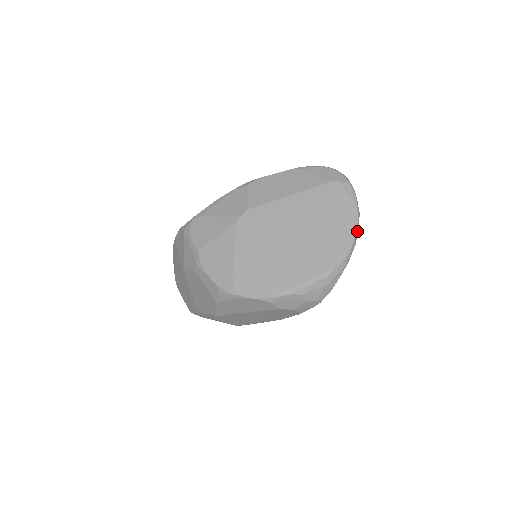
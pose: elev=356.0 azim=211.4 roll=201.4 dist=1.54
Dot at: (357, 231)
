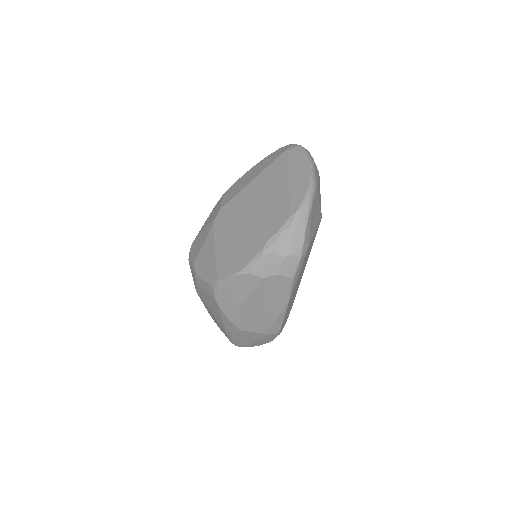
Dot at: (312, 177)
